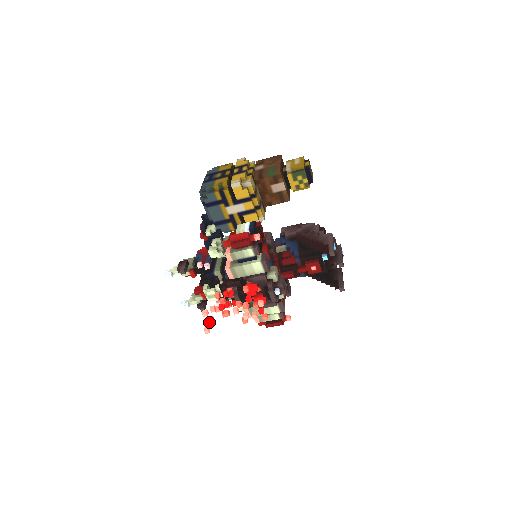
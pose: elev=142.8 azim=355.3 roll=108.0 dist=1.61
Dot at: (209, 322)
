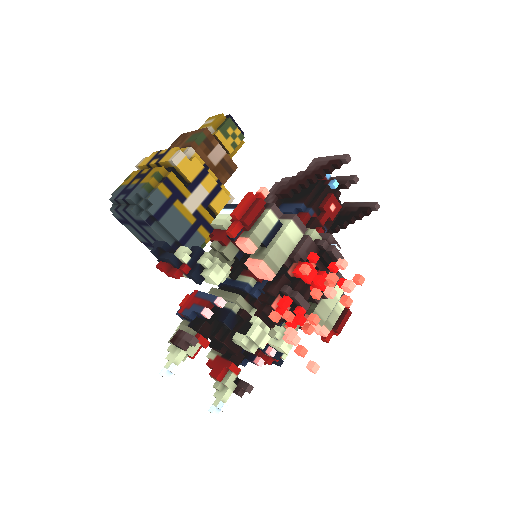
Dot at: (302, 356)
